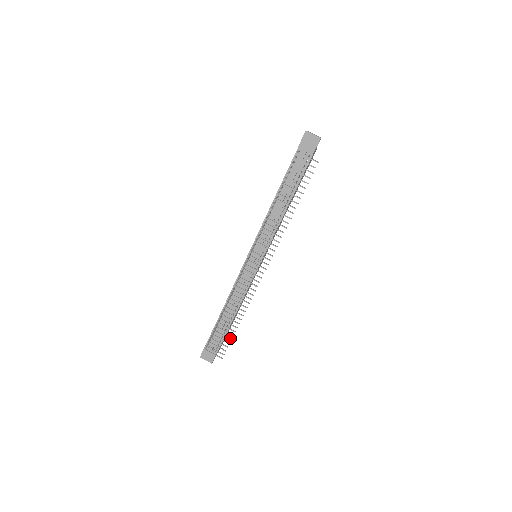
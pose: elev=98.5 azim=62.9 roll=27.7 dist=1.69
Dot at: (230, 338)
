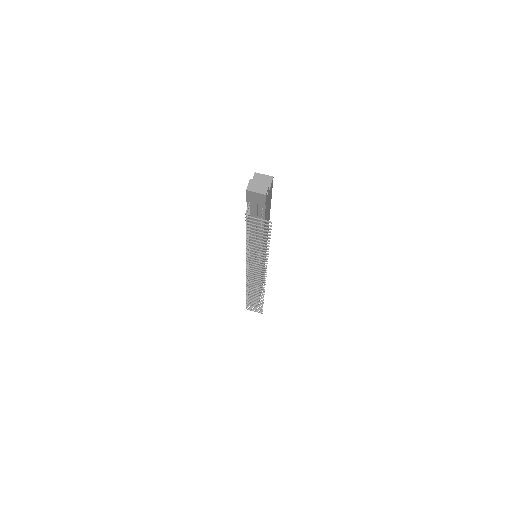
Dot at: (261, 306)
